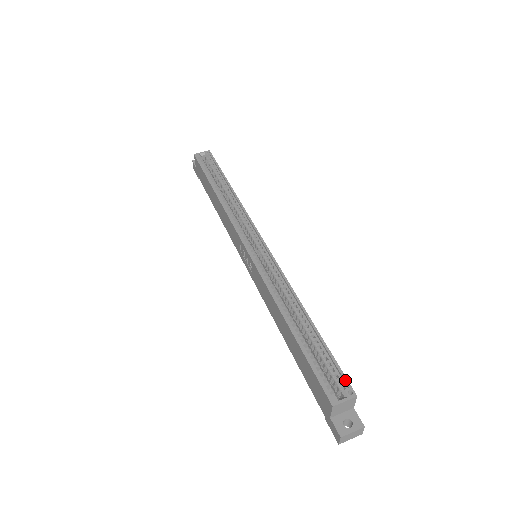
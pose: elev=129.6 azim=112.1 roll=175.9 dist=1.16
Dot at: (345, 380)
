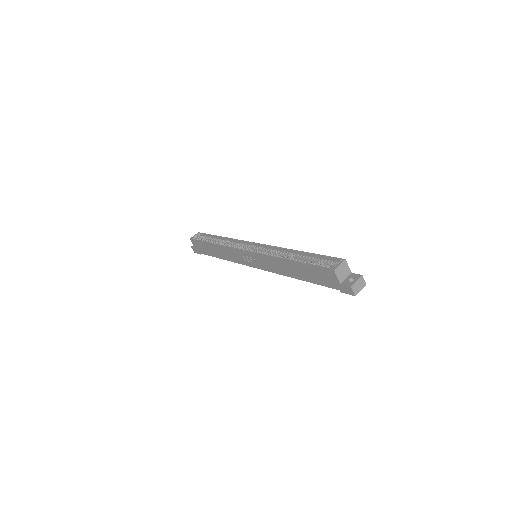
Dot at: (335, 258)
